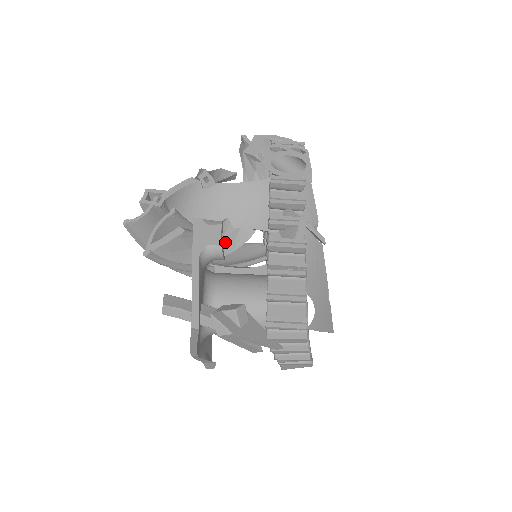
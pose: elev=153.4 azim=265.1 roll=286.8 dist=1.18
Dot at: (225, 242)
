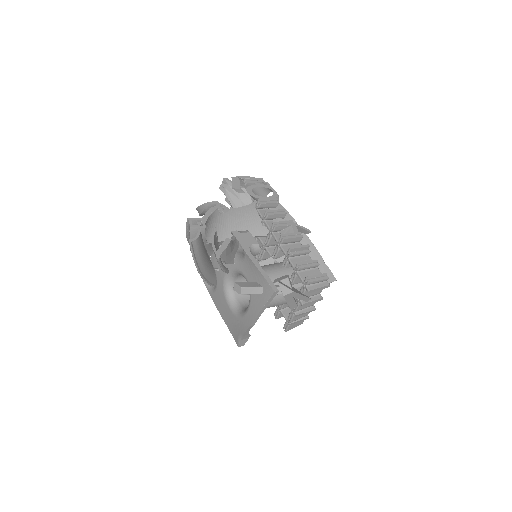
Dot at: (241, 248)
